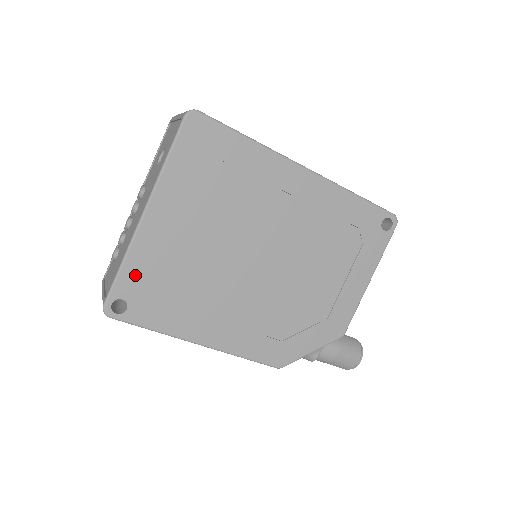
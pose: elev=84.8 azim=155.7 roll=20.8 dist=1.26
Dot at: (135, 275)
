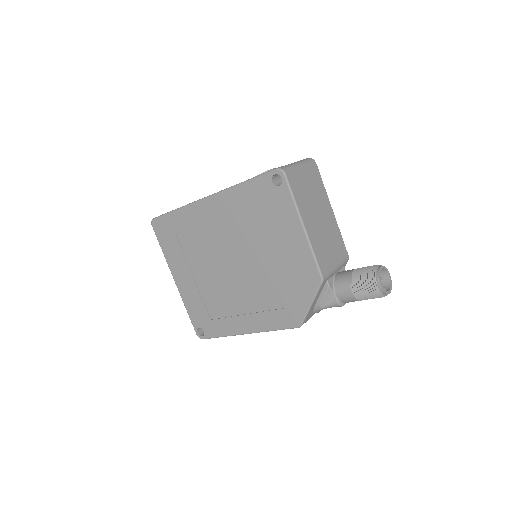
Dot at: (194, 313)
